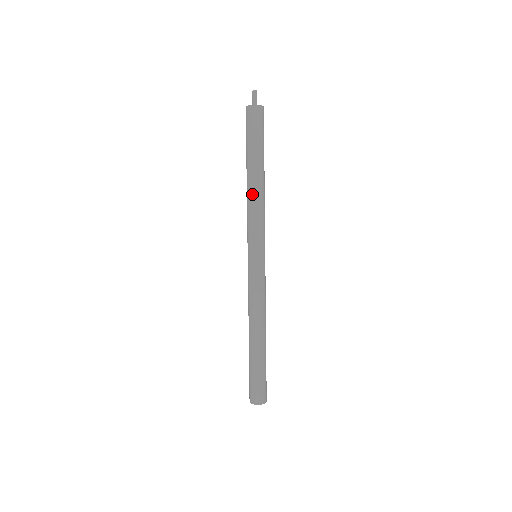
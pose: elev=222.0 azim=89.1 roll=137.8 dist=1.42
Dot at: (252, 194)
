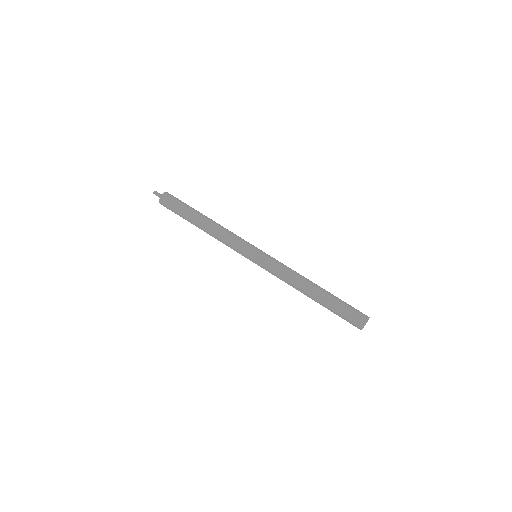
Dot at: (213, 231)
